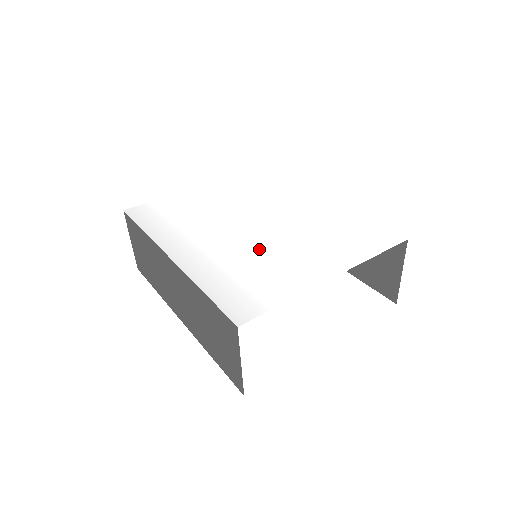
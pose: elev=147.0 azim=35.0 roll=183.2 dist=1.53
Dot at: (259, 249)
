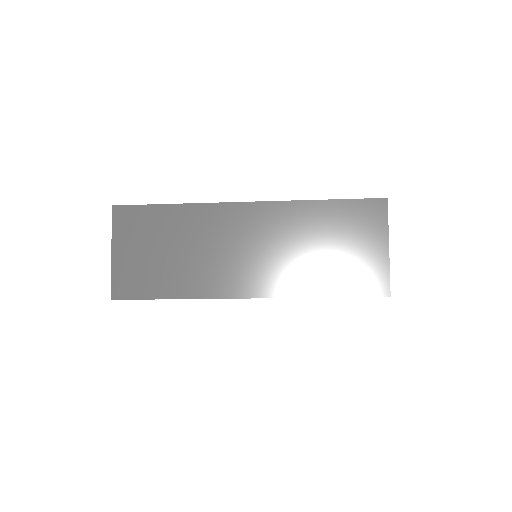
Dot at: occluded
